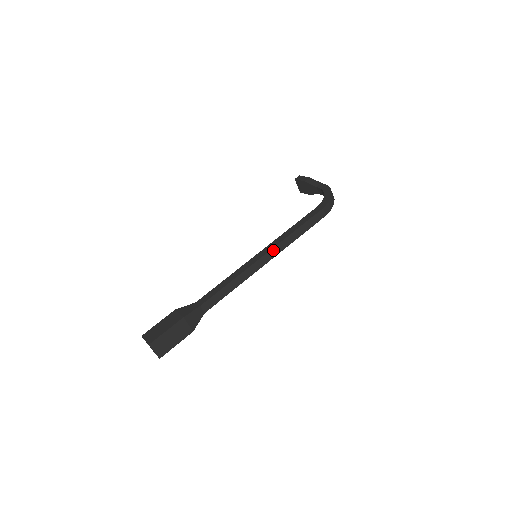
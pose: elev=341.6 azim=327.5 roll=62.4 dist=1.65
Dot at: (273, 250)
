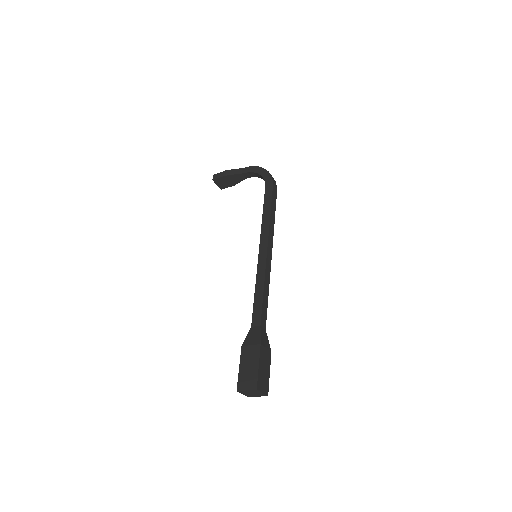
Dot at: (269, 240)
